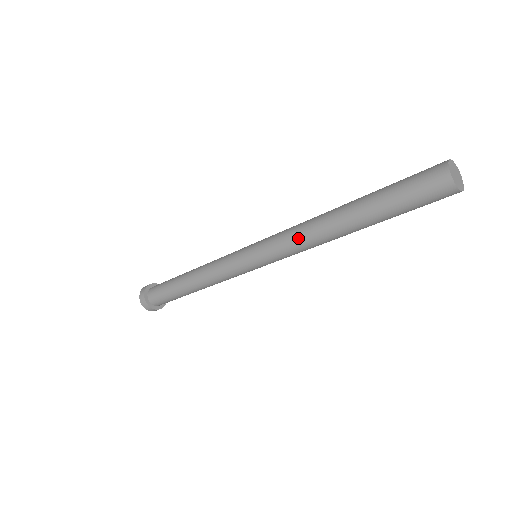
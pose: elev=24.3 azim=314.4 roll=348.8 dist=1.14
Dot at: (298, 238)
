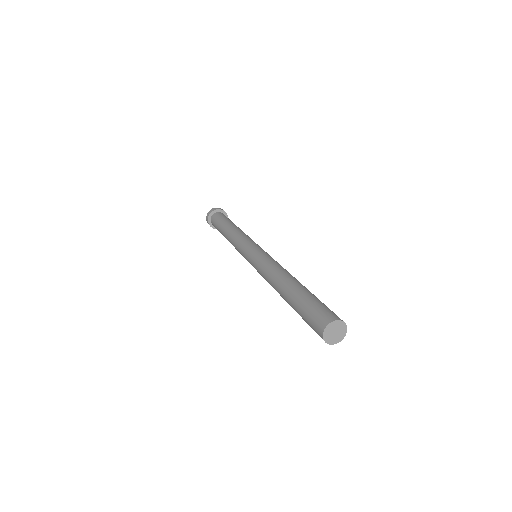
Dot at: occluded
